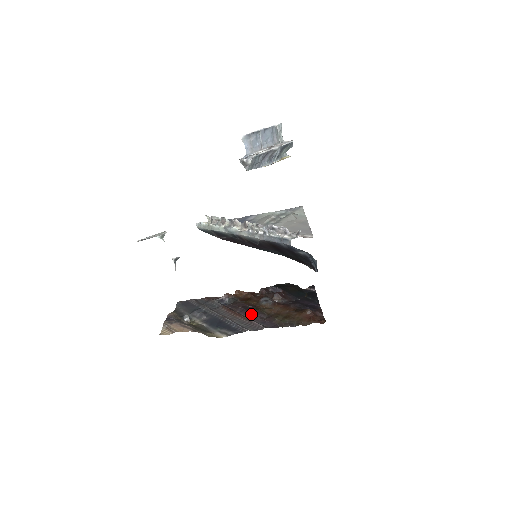
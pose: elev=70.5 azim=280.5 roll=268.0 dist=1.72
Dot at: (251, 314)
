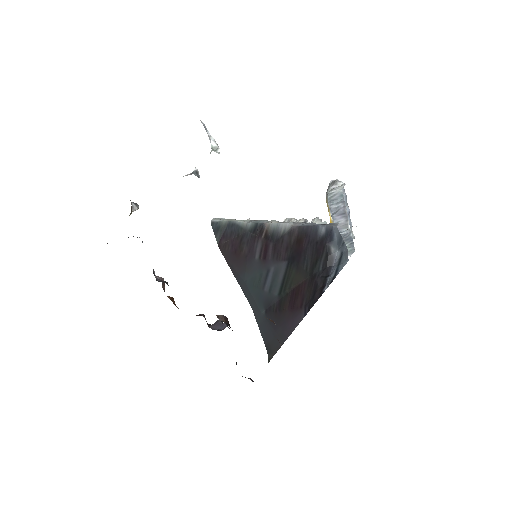
Dot at: occluded
